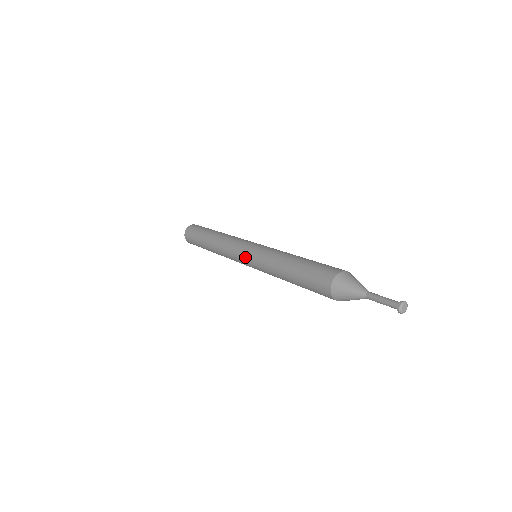
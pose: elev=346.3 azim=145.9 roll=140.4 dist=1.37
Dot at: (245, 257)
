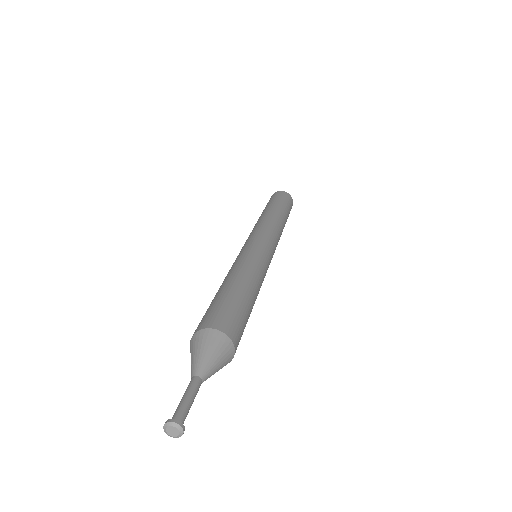
Dot at: occluded
